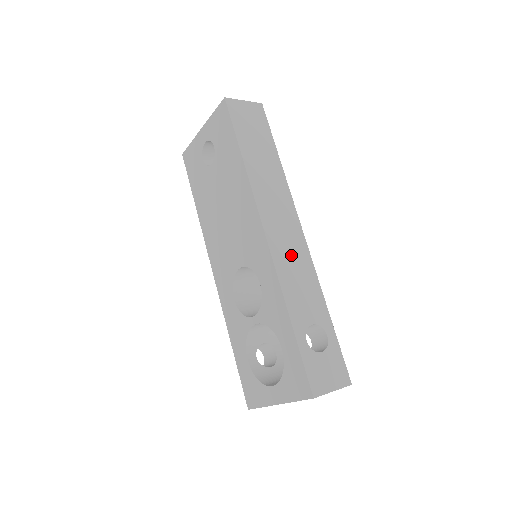
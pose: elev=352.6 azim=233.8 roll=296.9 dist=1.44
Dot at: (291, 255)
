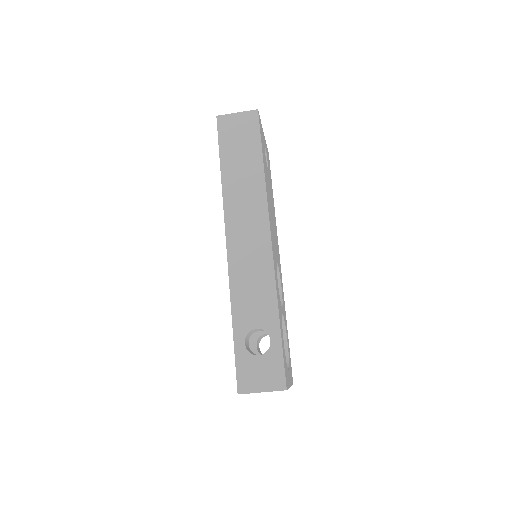
Dot at: (250, 262)
